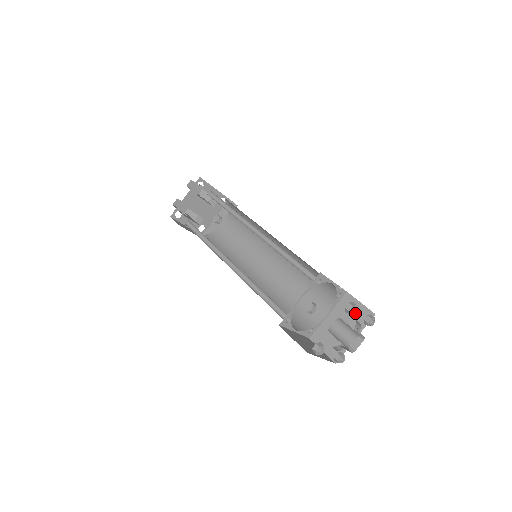
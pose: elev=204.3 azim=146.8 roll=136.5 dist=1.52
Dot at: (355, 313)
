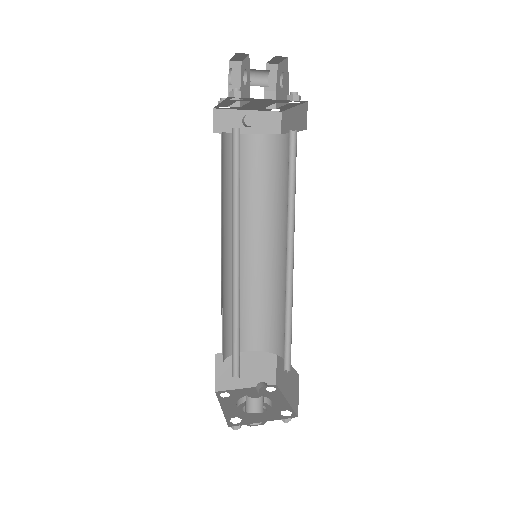
Dot at: (265, 370)
